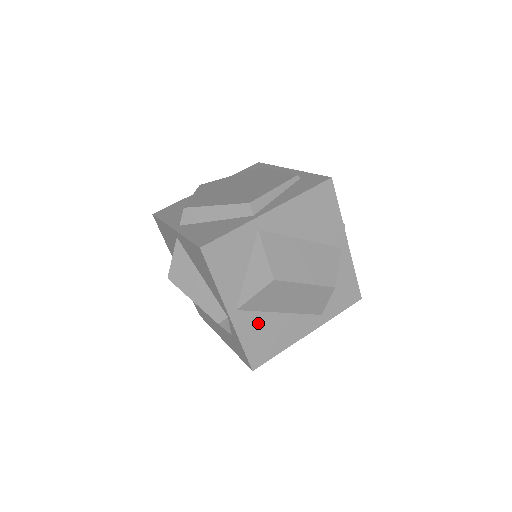
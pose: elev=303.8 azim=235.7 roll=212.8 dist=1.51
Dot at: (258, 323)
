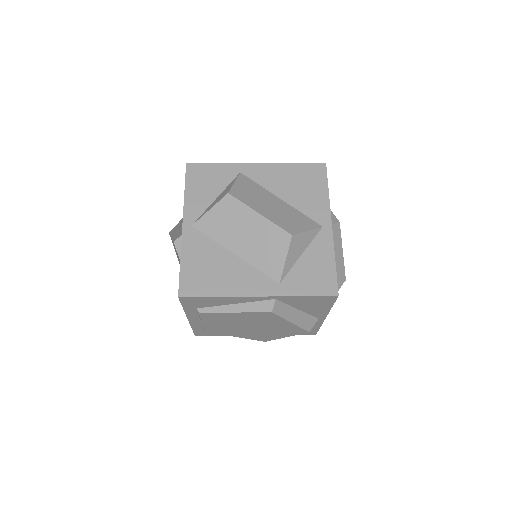
Dot at: (206, 250)
